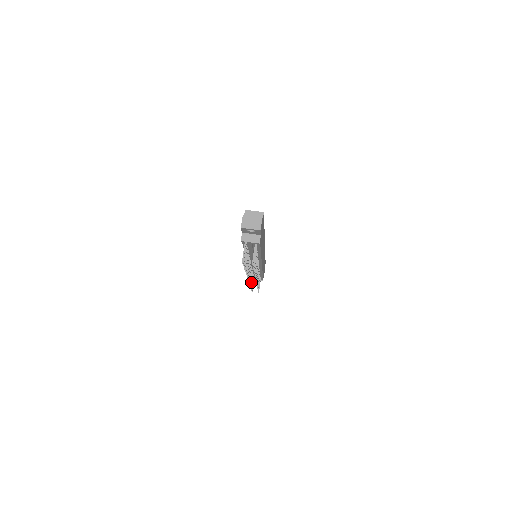
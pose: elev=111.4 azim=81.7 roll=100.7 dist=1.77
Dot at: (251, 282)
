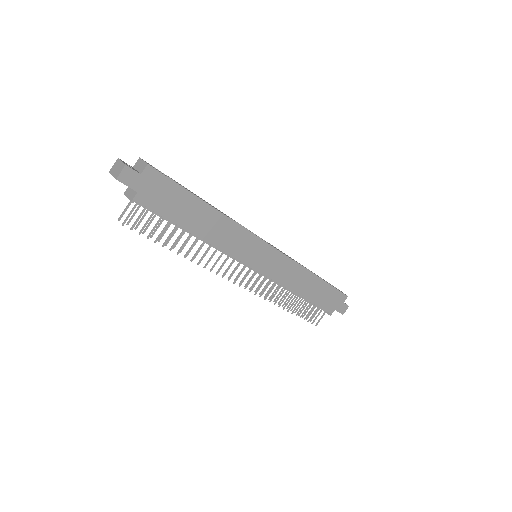
Dot at: (281, 299)
